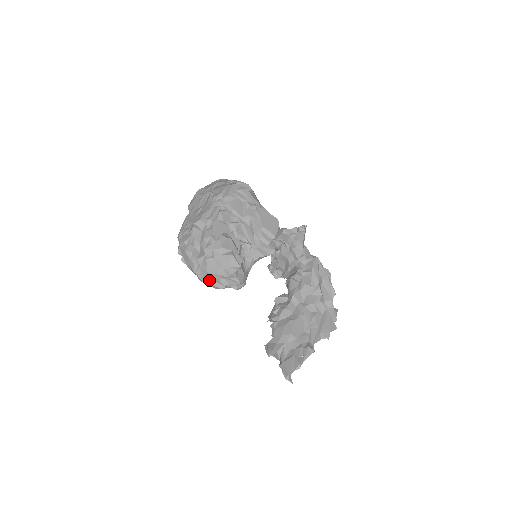
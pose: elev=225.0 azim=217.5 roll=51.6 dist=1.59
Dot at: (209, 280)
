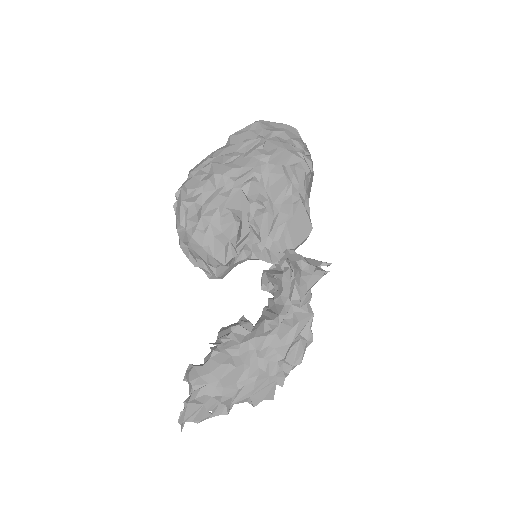
Dot at: (187, 249)
